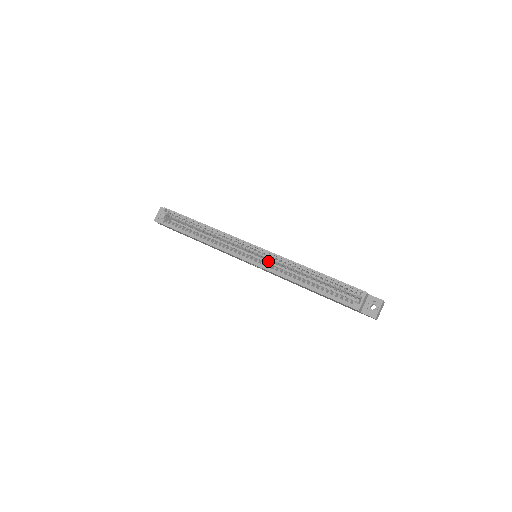
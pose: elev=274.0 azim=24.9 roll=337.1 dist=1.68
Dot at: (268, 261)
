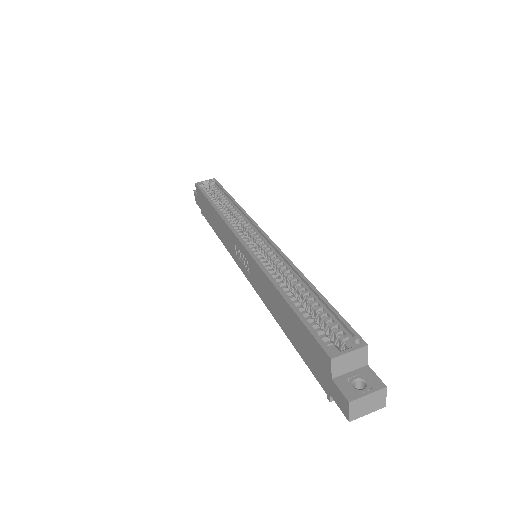
Dot at: occluded
